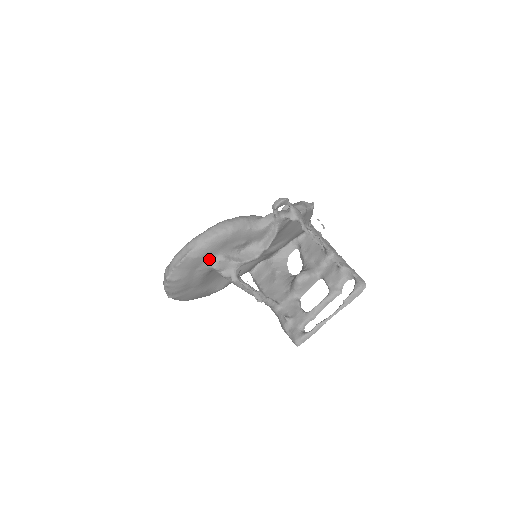
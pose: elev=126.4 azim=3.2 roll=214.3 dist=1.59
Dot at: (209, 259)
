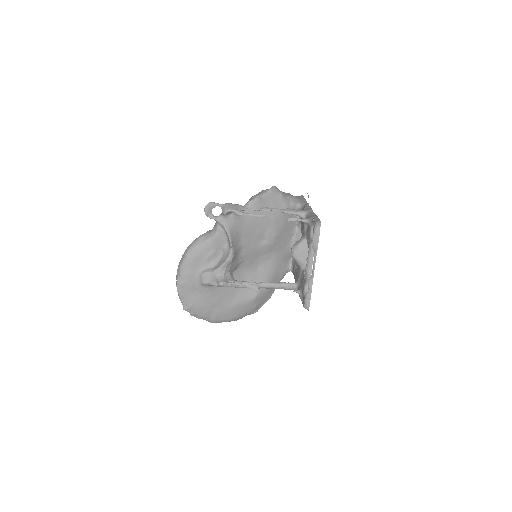
Dot at: (196, 279)
